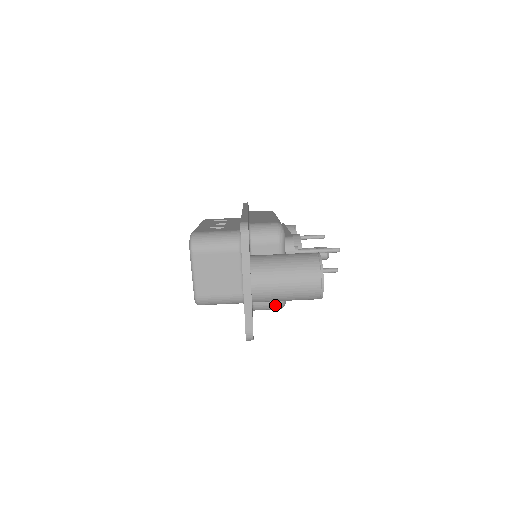
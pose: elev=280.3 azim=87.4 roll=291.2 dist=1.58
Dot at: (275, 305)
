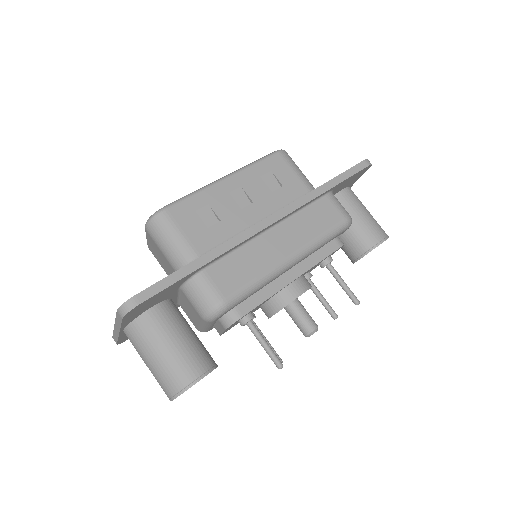
Dot at: occluded
